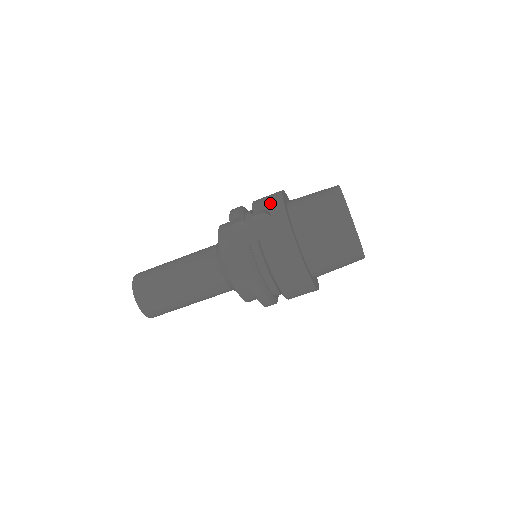
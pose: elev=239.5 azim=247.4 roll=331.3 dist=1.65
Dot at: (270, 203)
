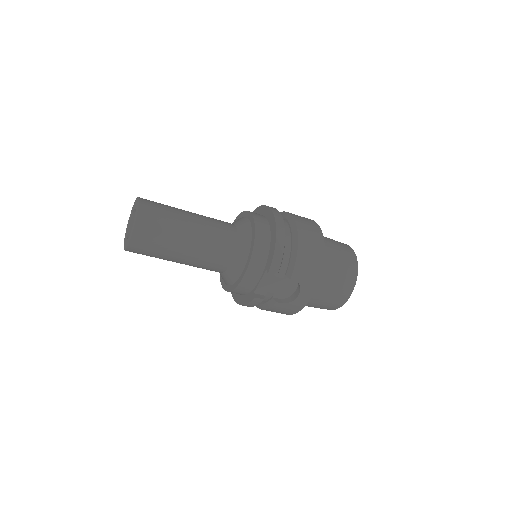
Dot at: (308, 280)
